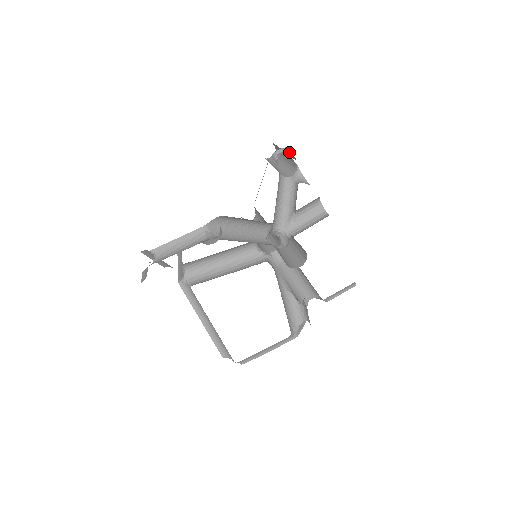
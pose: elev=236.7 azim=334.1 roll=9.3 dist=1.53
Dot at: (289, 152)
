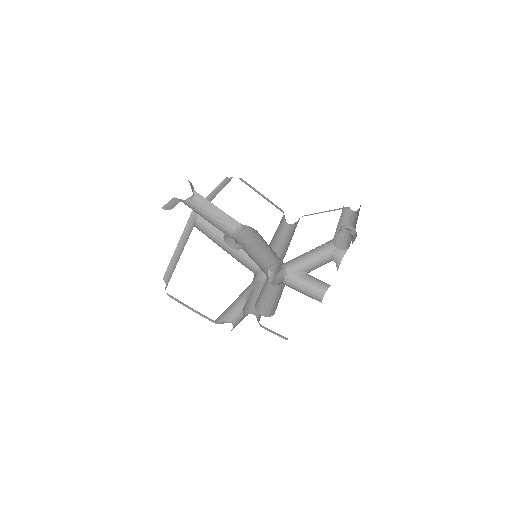
Dot at: (354, 237)
